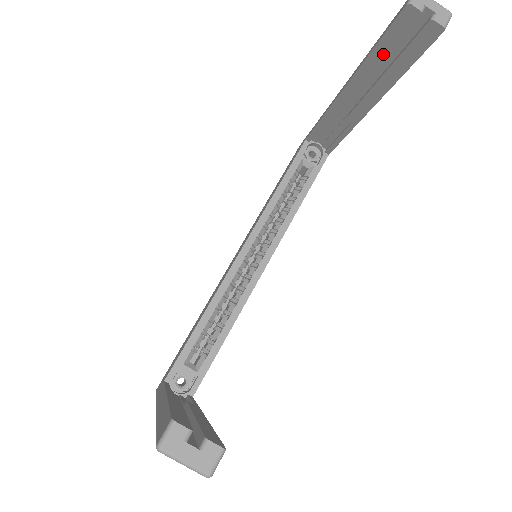
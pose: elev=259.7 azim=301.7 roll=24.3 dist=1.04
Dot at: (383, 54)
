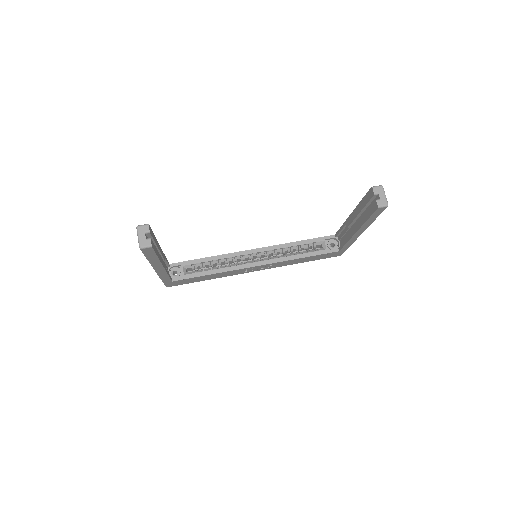
Dot at: (363, 205)
